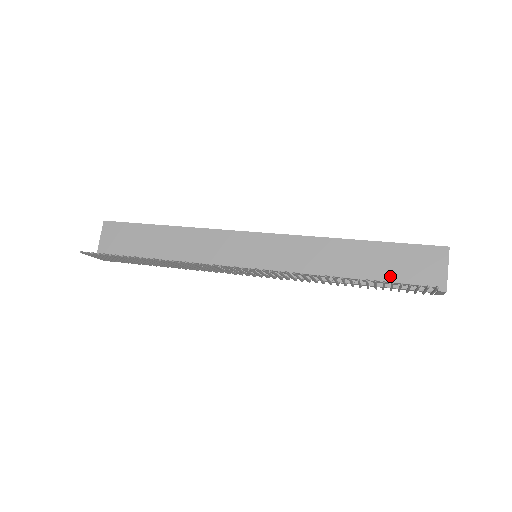
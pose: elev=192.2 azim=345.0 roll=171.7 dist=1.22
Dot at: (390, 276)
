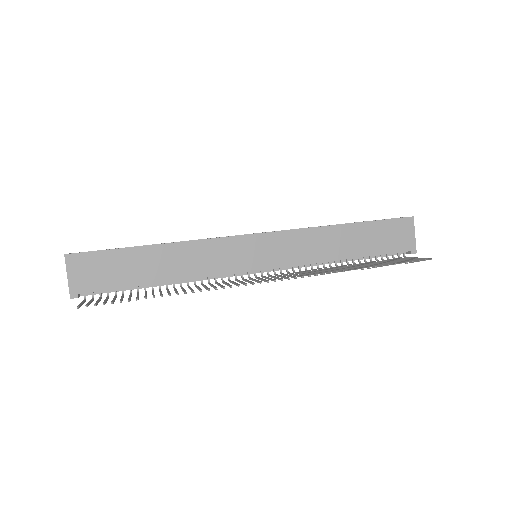
Dot at: (376, 250)
